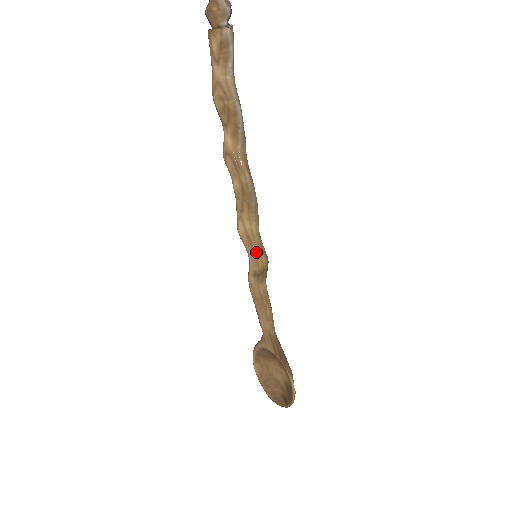
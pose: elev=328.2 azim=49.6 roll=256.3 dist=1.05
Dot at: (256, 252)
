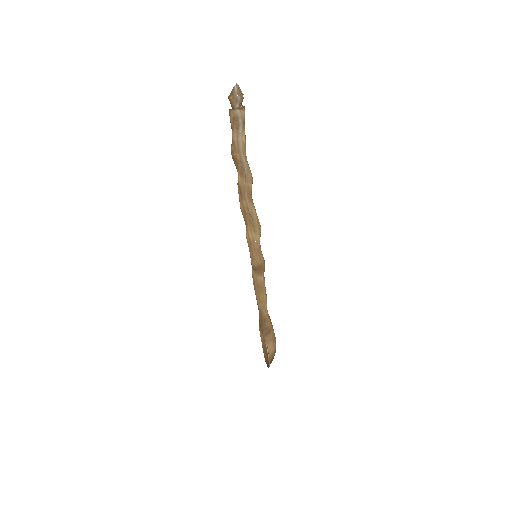
Dot at: (253, 253)
